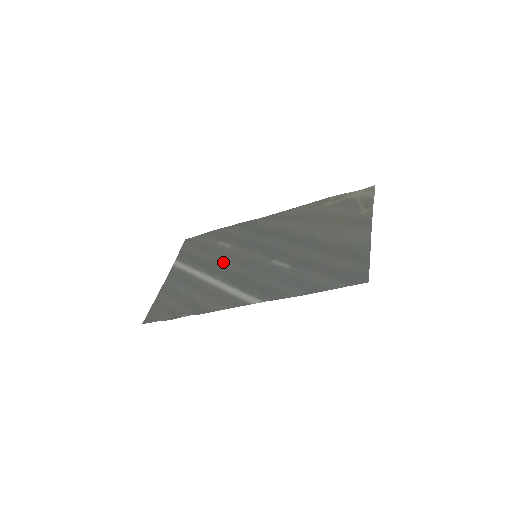
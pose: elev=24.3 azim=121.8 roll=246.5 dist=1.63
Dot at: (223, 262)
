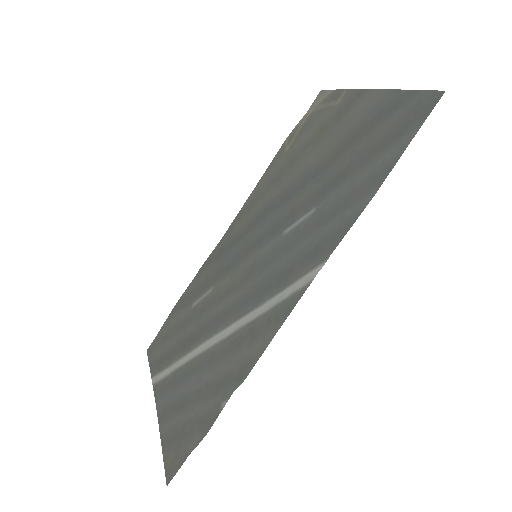
Dot at: (218, 307)
